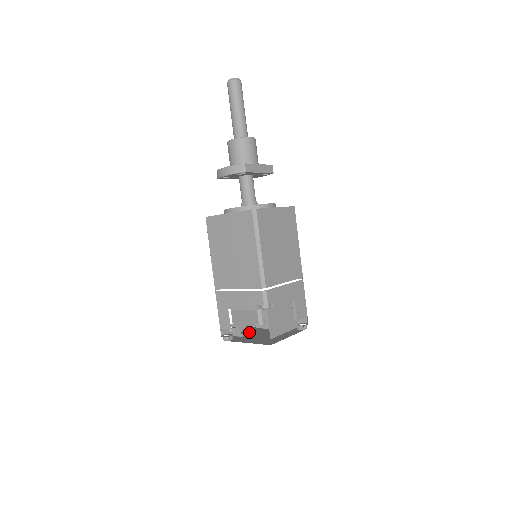
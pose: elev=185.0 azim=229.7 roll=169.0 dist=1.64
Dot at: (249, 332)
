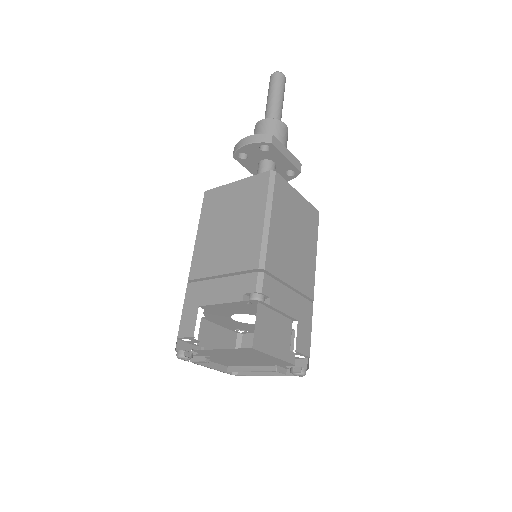
Dot at: occluded
